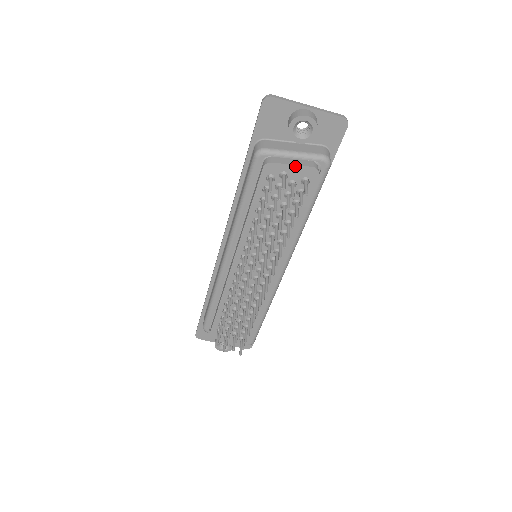
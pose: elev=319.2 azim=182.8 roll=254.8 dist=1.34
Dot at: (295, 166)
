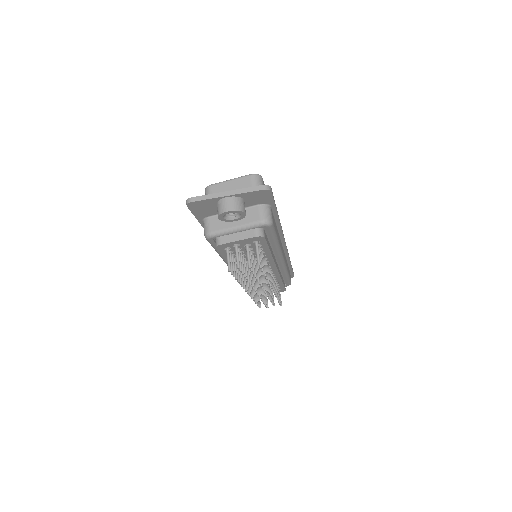
Dot at: (241, 240)
